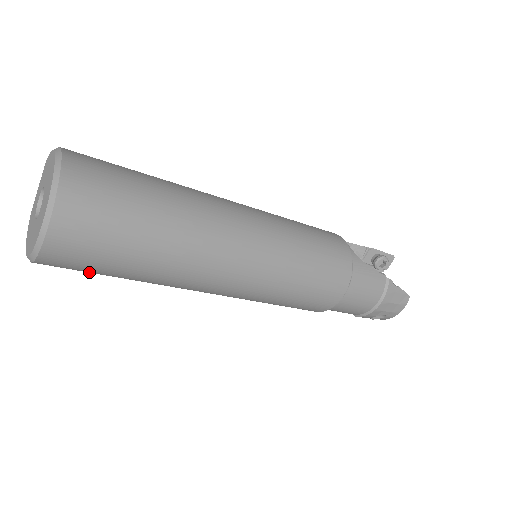
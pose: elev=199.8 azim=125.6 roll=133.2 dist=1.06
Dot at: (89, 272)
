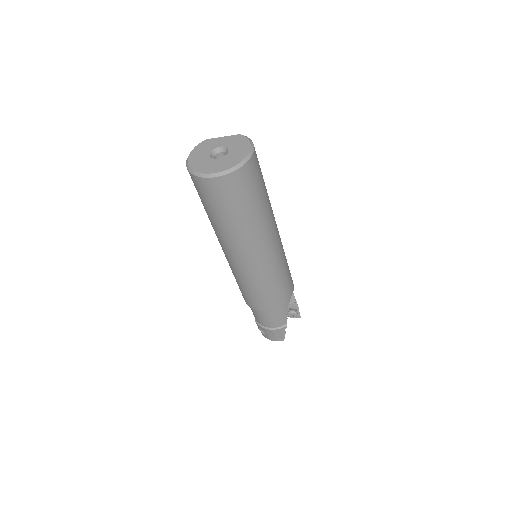
Dot at: occluded
